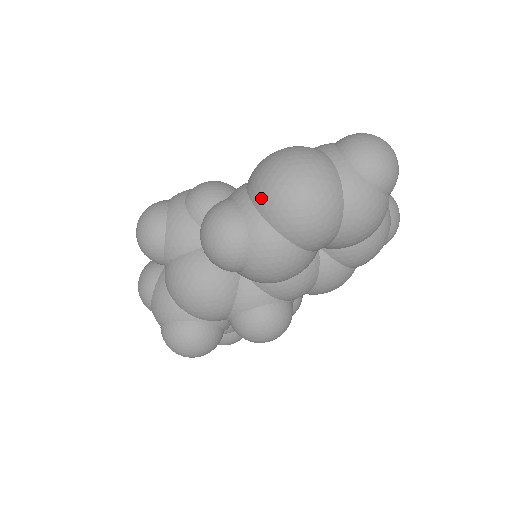
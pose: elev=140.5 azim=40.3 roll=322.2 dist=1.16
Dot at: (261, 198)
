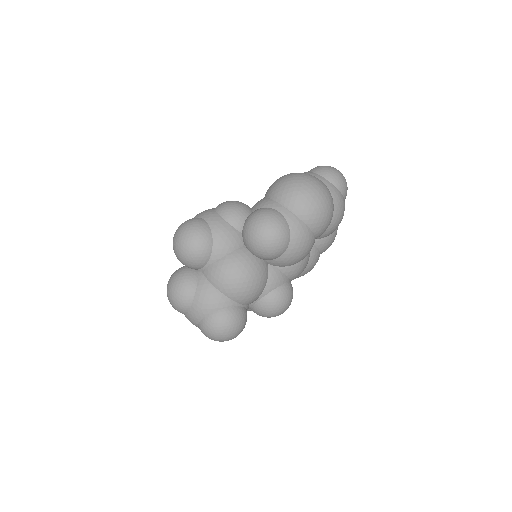
Dot at: (294, 203)
